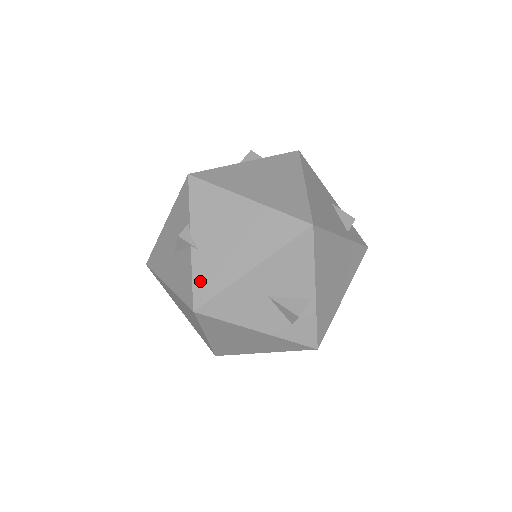
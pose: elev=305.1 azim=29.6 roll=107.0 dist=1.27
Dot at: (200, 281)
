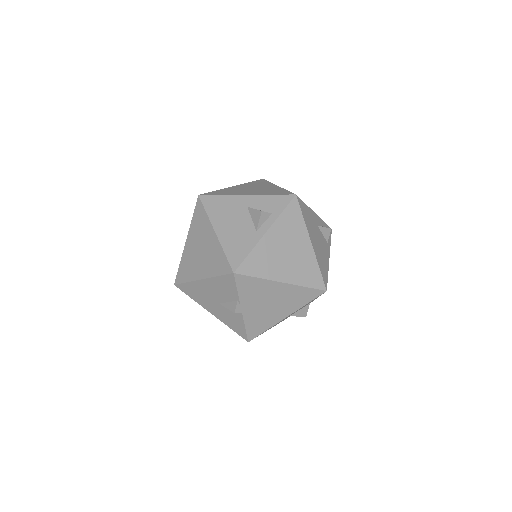
Dot at: (251, 328)
